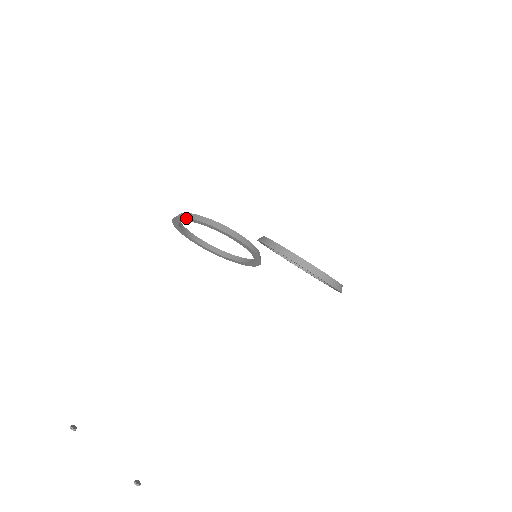
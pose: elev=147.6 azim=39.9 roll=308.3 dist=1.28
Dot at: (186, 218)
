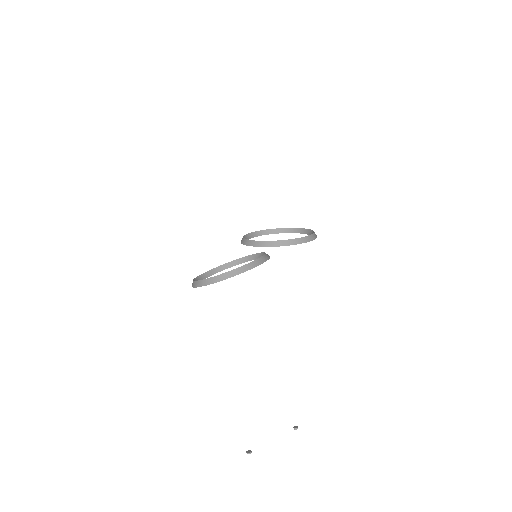
Dot at: occluded
